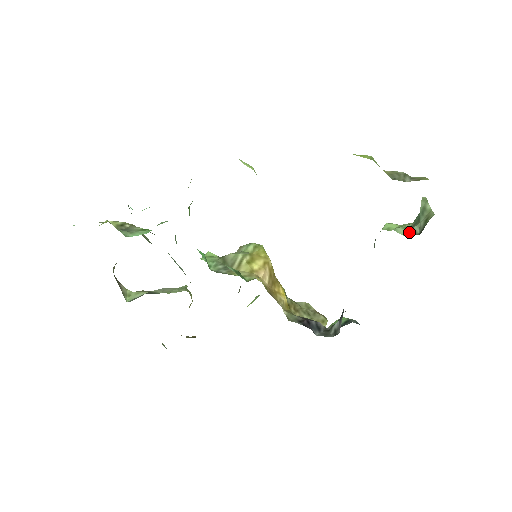
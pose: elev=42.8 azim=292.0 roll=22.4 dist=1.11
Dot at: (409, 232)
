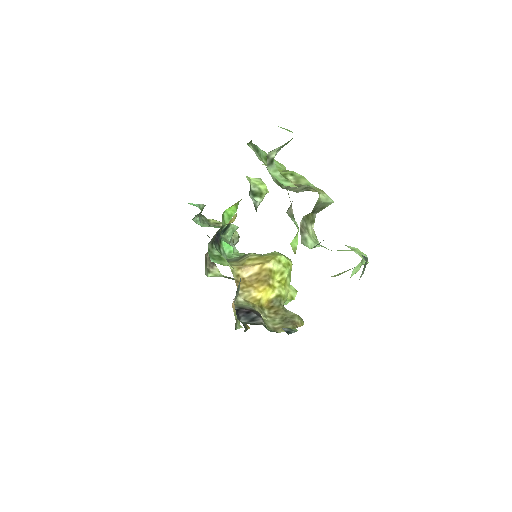
Dot at: (314, 246)
